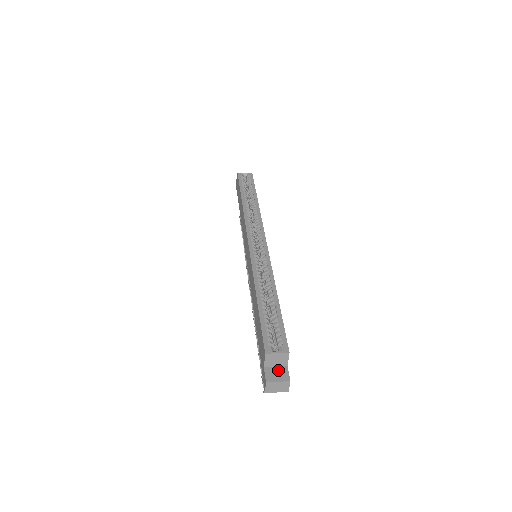
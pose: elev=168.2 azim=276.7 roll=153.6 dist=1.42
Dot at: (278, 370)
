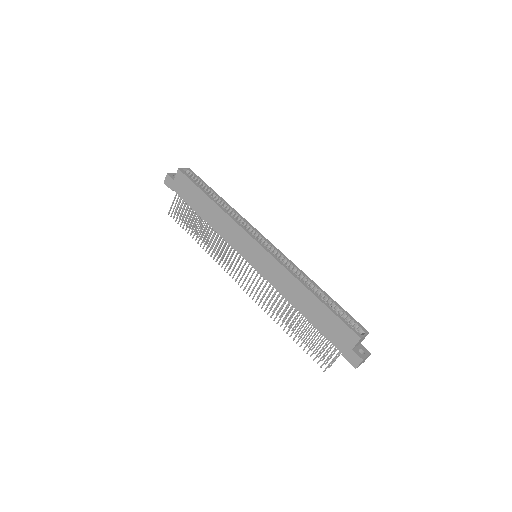
Dot at: (360, 348)
